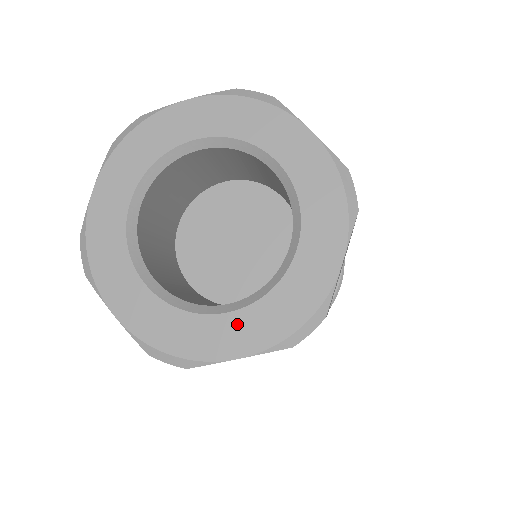
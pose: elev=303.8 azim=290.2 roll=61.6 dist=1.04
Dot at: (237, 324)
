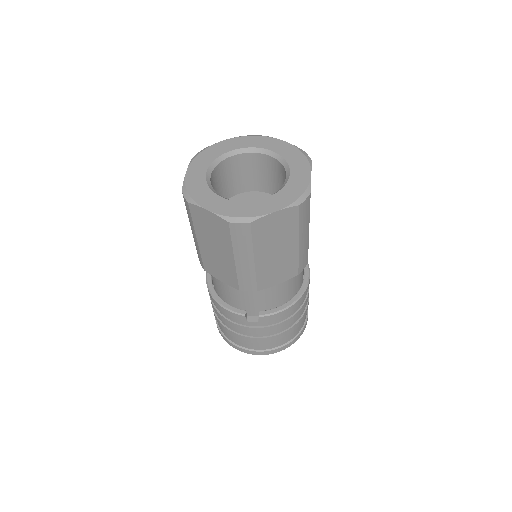
Dot at: (271, 201)
